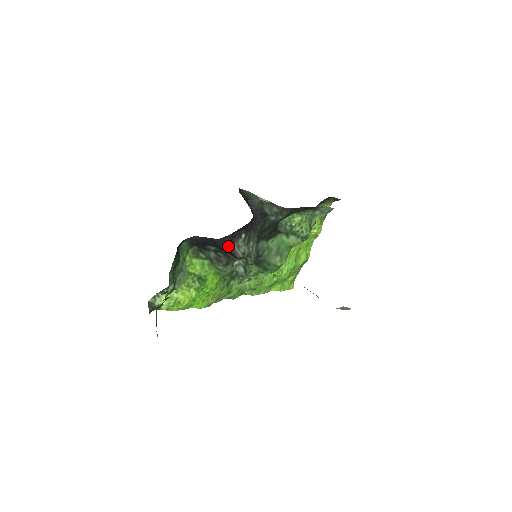
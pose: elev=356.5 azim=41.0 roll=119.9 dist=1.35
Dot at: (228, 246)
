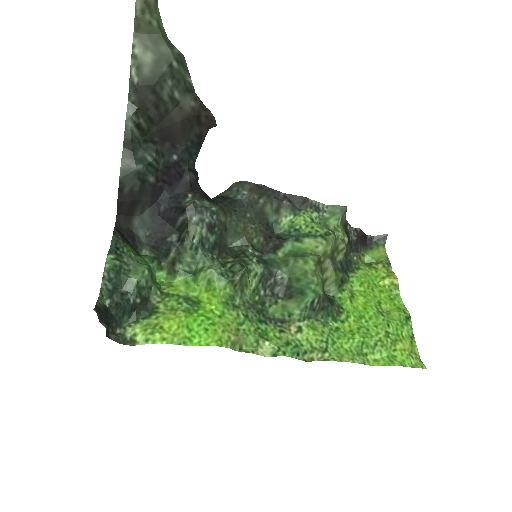
Dot at: (175, 207)
